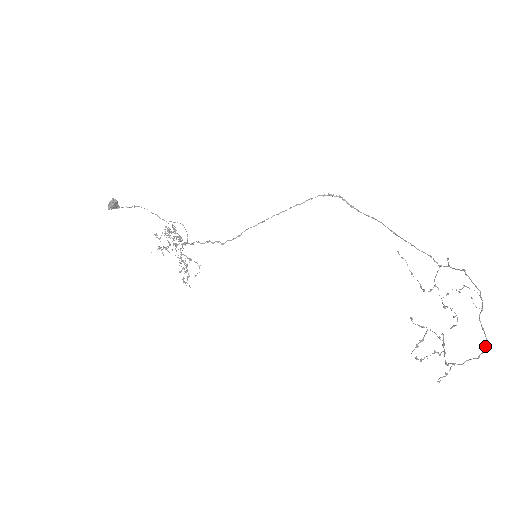
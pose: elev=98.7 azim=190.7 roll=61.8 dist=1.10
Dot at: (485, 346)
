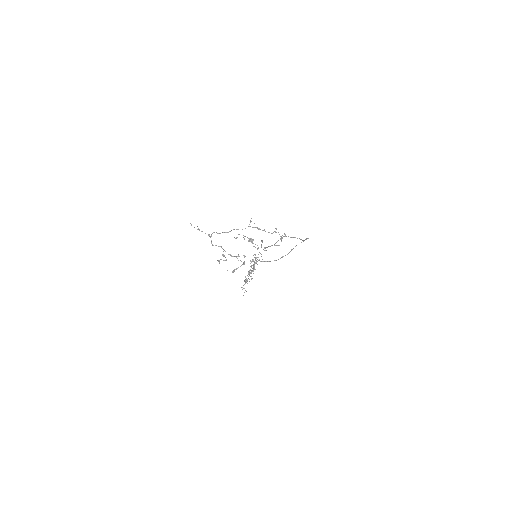
Dot at: (226, 232)
